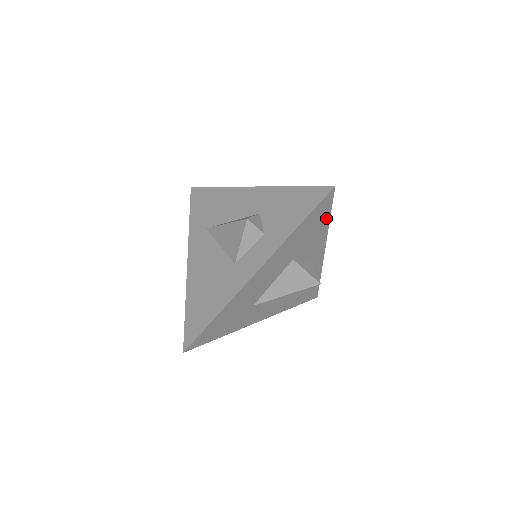
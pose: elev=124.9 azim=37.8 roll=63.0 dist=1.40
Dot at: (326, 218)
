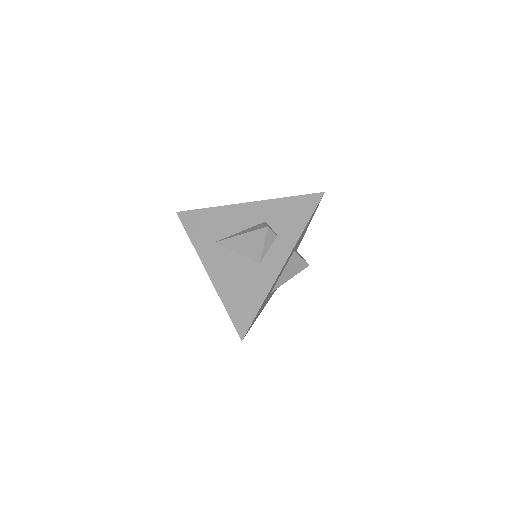
Dot at: occluded
